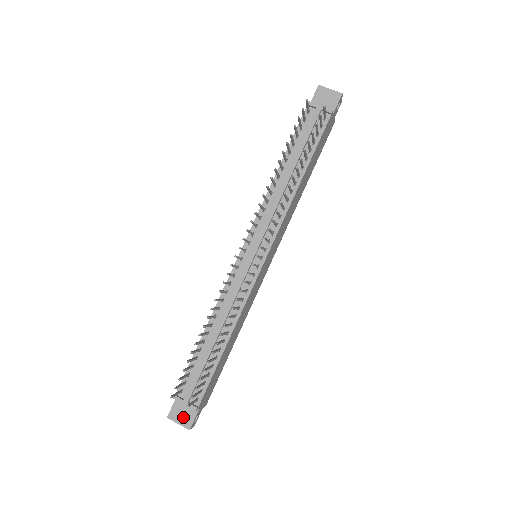
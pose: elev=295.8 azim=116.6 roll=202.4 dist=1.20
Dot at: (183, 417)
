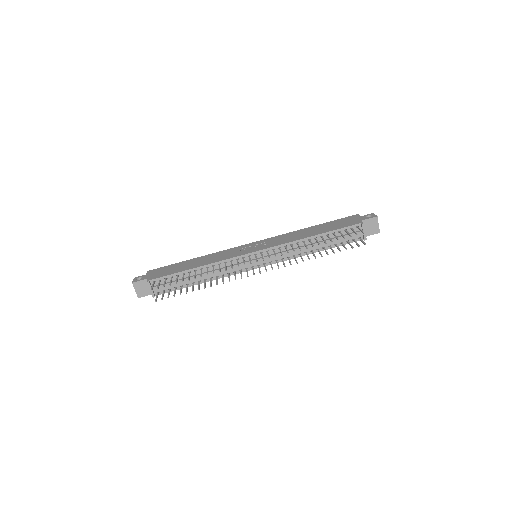
Dot at: (141, 290)
